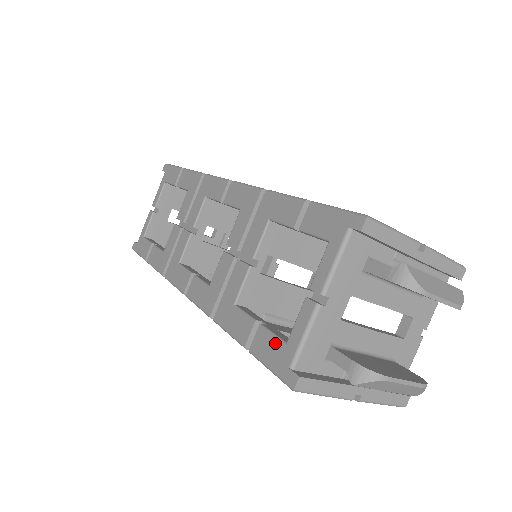
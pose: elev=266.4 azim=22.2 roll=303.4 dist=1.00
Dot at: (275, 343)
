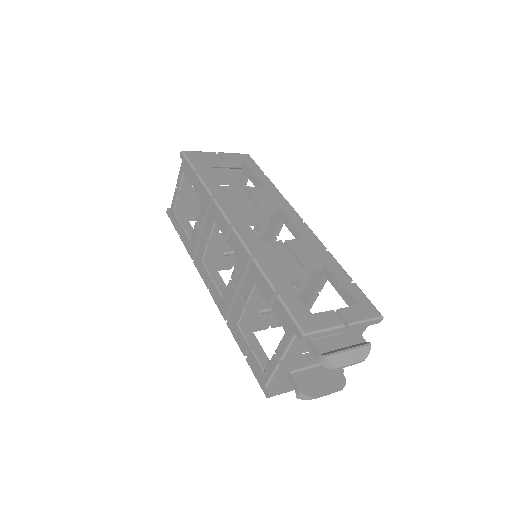
Dot at: (258, 367)
